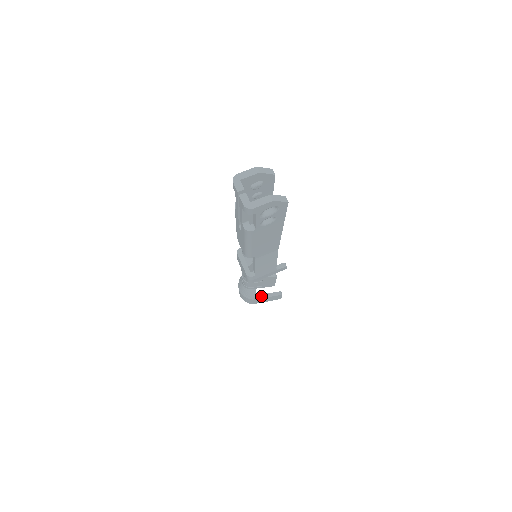
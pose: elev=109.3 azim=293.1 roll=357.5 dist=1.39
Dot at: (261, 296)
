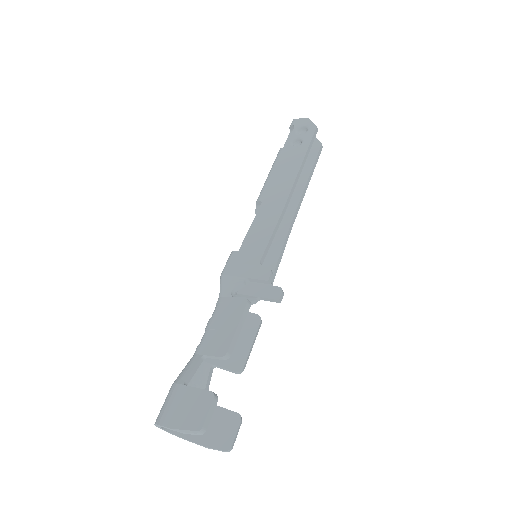
Dot at: (190, 387)
